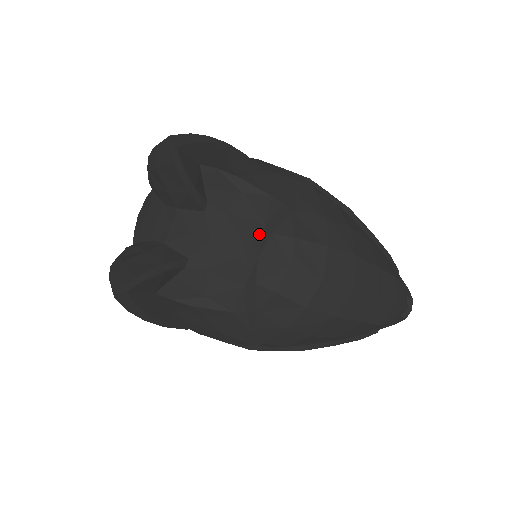
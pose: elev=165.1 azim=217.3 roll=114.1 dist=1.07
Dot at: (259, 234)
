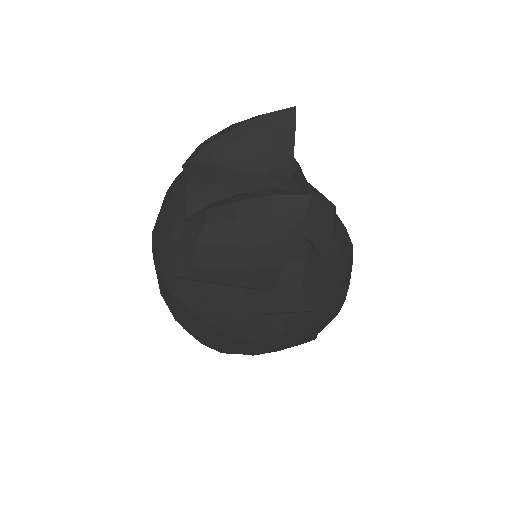
Dot at: occluded
